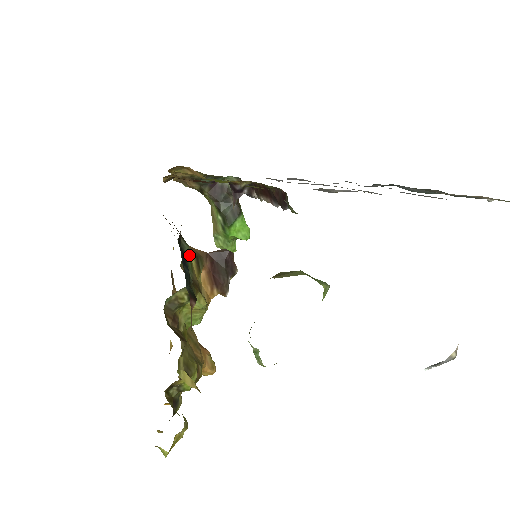
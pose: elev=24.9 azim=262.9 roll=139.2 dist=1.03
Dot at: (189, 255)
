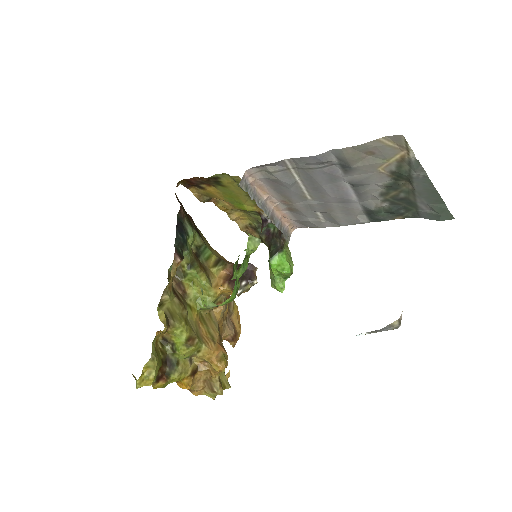
Dot at: (191, 234)
